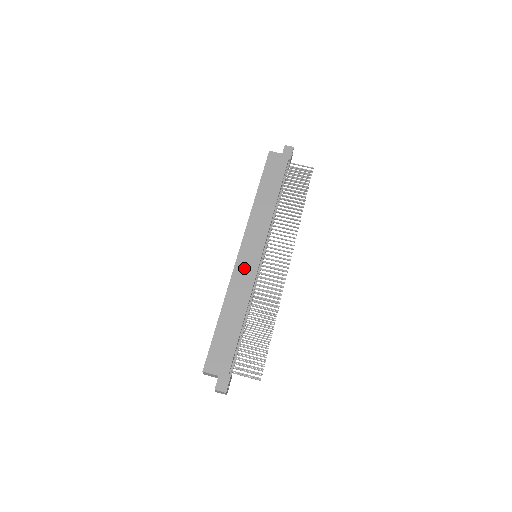
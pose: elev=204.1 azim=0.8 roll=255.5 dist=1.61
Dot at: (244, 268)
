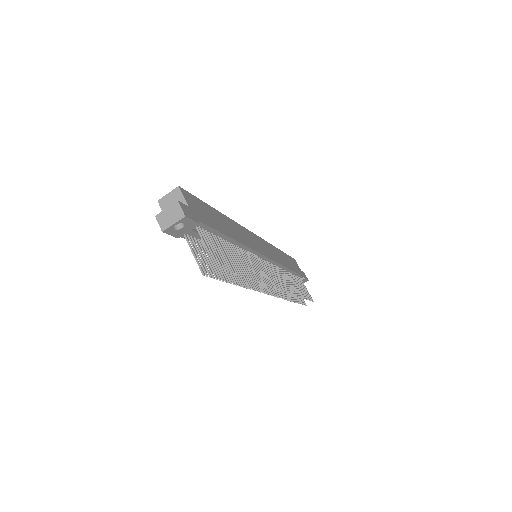
Dot at: (252, 239)
